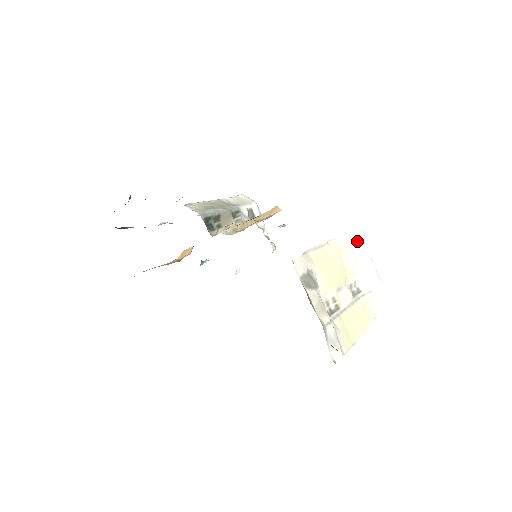
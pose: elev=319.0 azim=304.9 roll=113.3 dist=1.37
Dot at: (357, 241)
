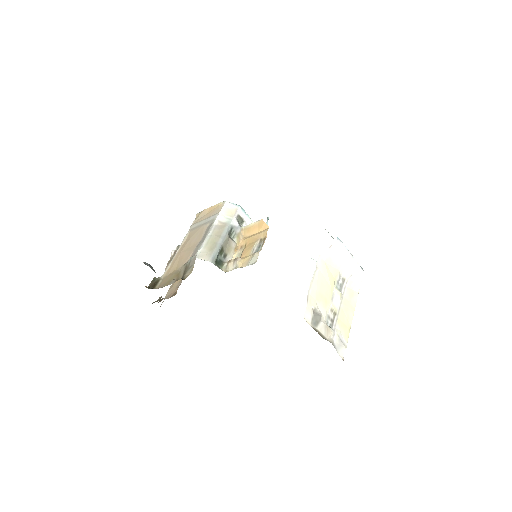
Dot at: (335, 244)
